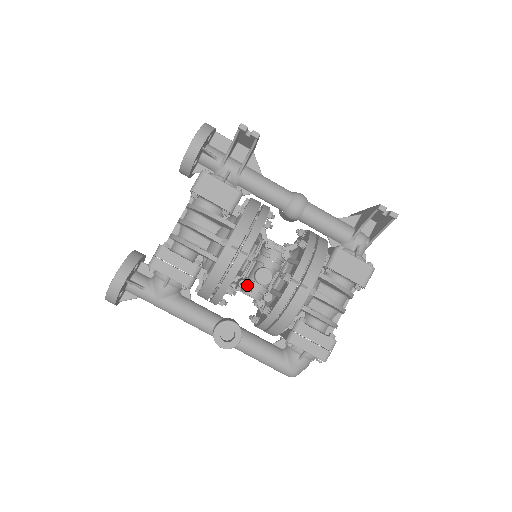
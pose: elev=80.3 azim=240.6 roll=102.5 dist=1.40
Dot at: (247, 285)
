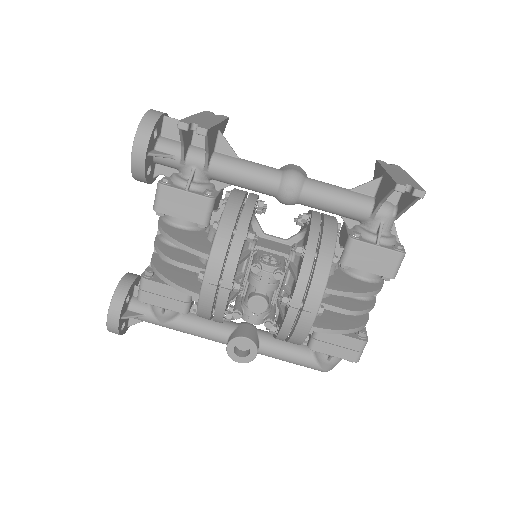
Dot at: (241, 315)
